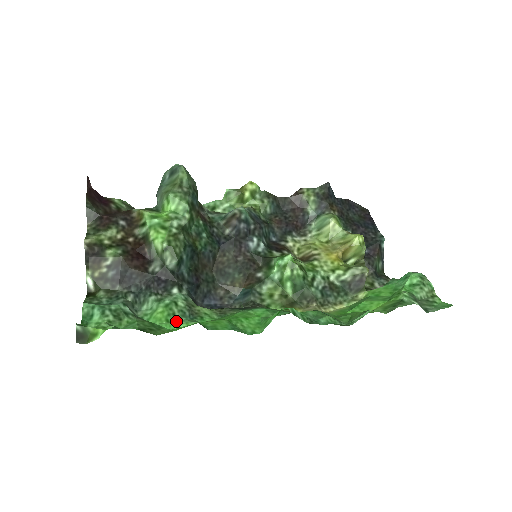
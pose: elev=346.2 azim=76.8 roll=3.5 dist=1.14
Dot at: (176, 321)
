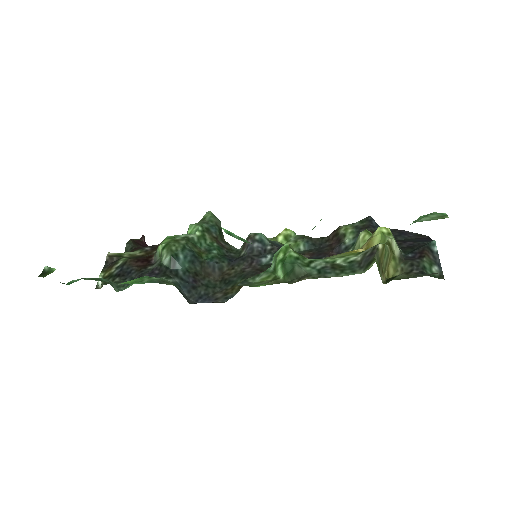
Dot at: (139, 283)
